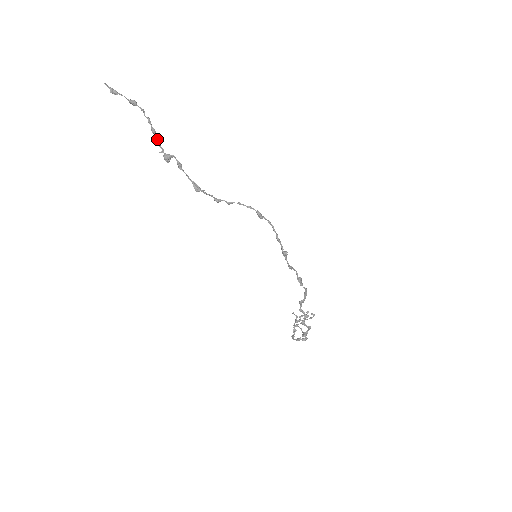
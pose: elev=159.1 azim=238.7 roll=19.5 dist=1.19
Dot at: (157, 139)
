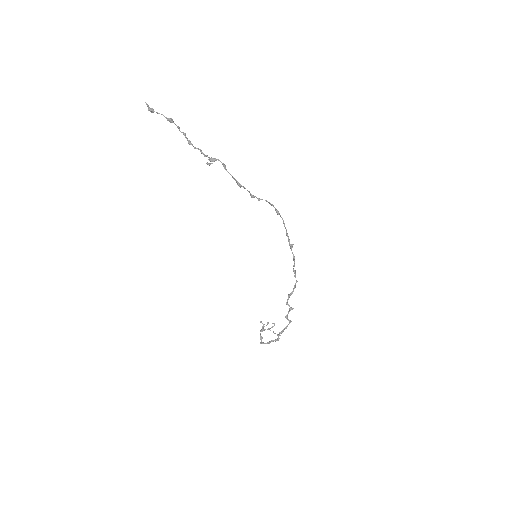
Dot at: (197, 148)
